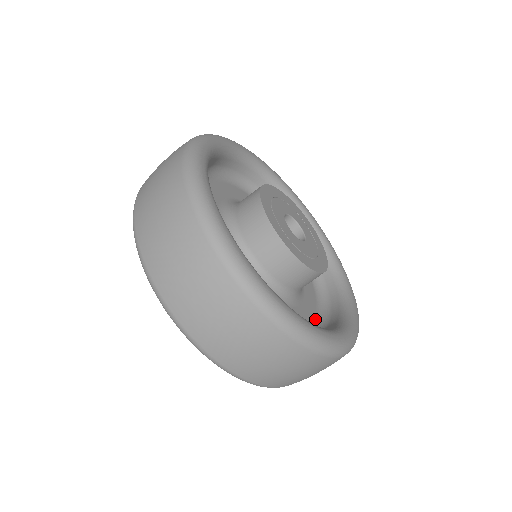
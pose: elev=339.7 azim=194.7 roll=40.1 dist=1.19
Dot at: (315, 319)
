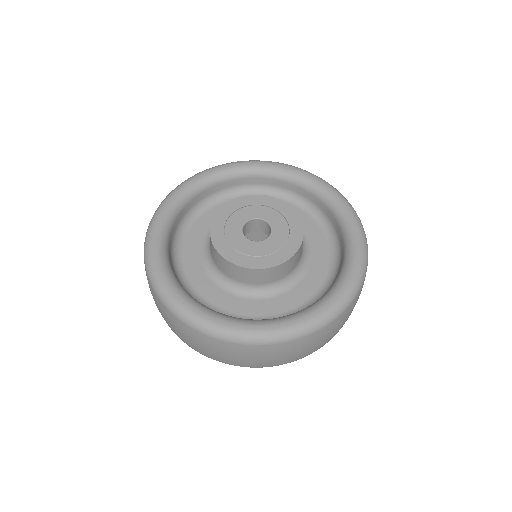
Dot at: (273, 316)
